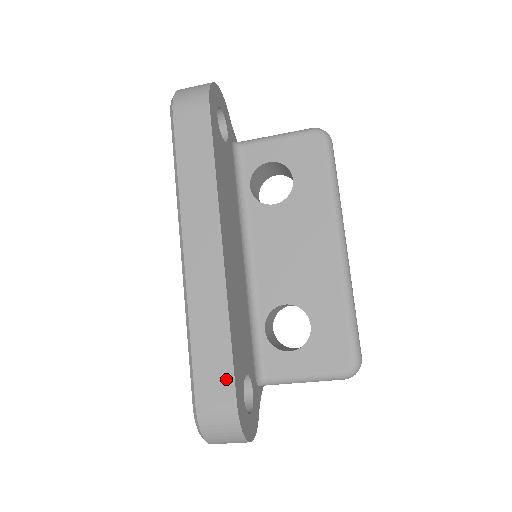
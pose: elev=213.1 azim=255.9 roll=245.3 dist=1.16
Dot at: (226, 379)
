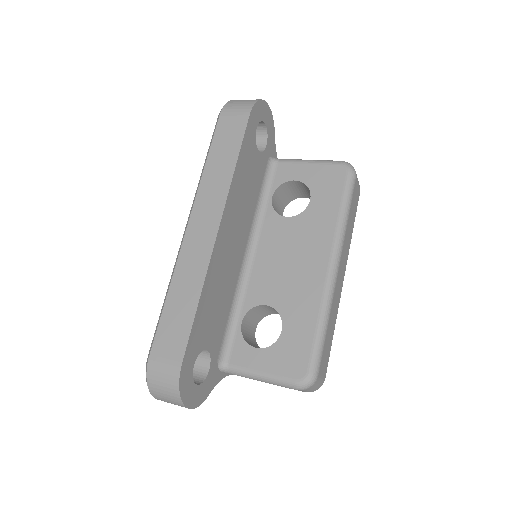
Dot at: (181, 340)
